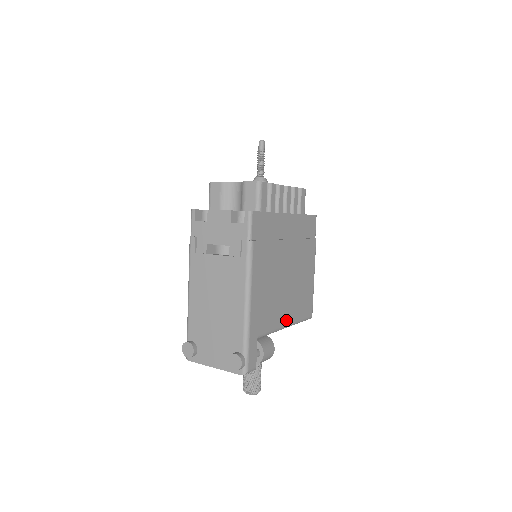
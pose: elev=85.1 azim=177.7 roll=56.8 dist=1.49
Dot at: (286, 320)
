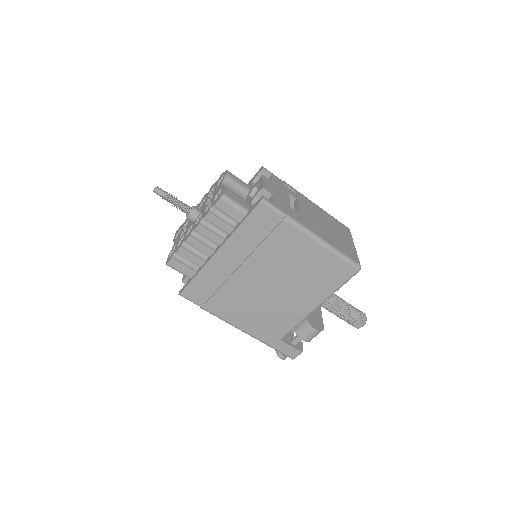
Dot at: (310, 306)
